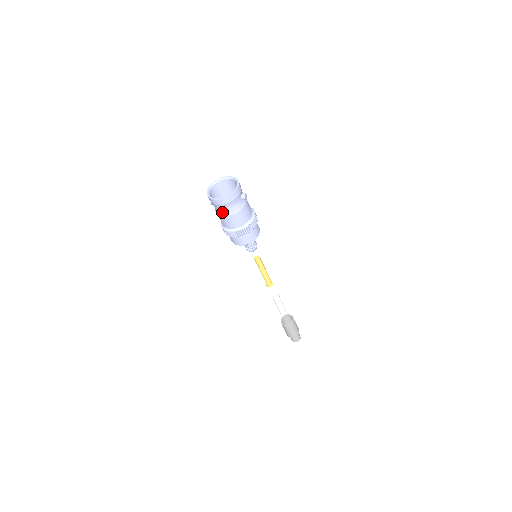
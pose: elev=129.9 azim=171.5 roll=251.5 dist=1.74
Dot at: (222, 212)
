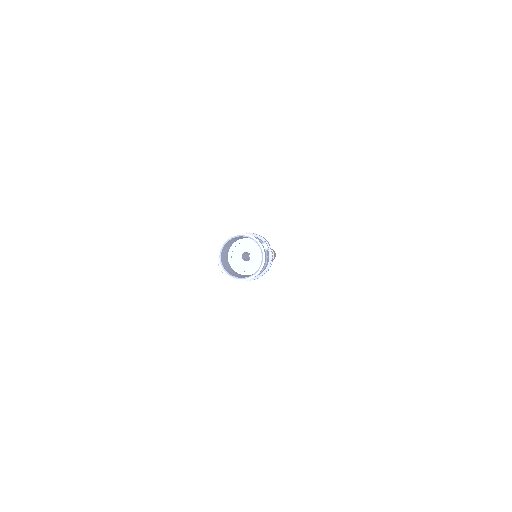
Dot at: occluded
